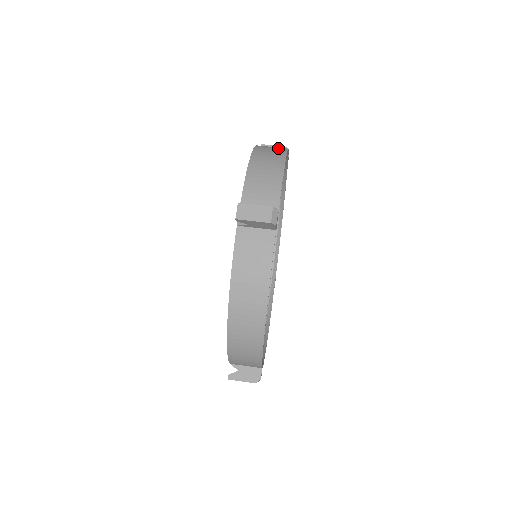
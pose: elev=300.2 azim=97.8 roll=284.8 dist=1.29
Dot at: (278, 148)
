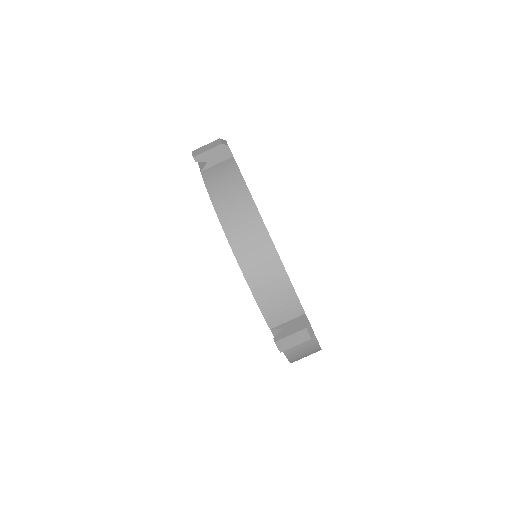
Dot at: (245, 211)
